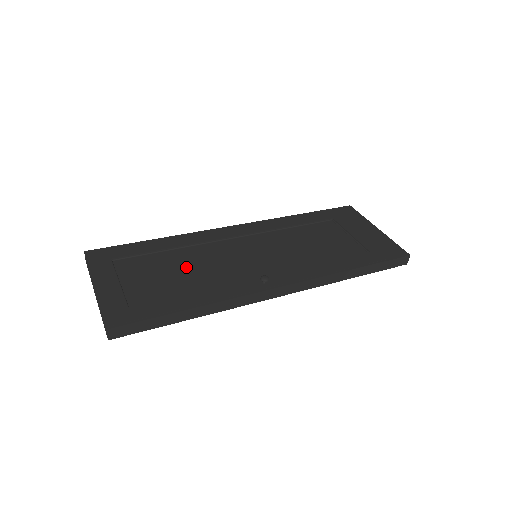
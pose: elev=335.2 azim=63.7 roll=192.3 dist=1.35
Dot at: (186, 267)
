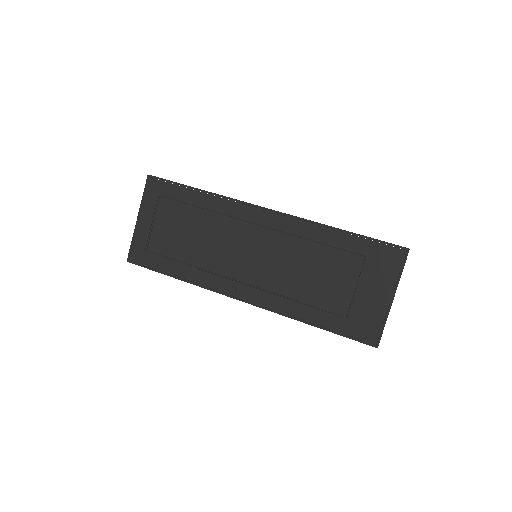
Dot at: (200, 235)
